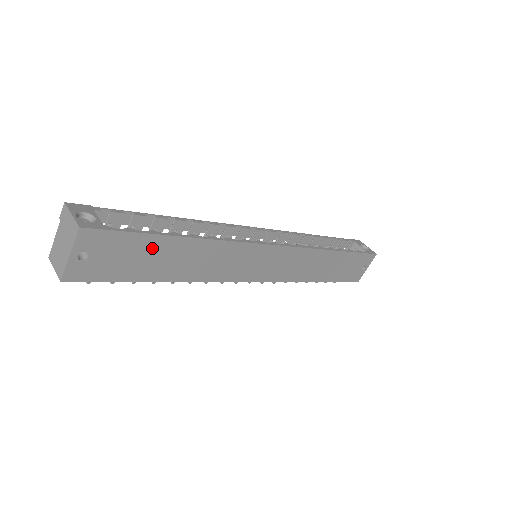
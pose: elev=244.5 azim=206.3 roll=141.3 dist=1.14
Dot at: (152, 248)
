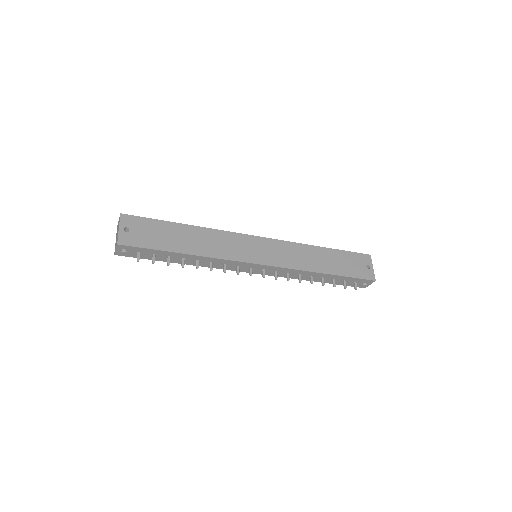
Dot at: (167, 229)
